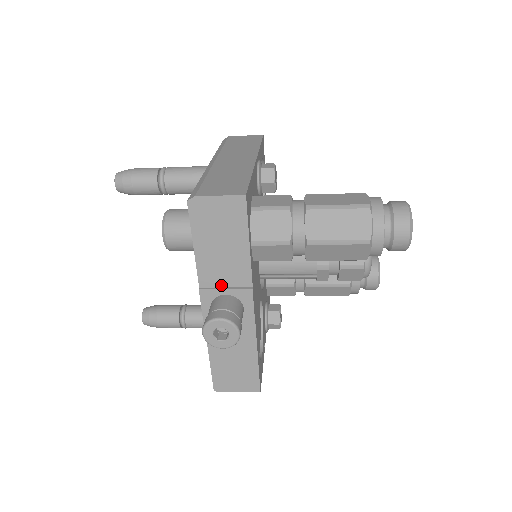
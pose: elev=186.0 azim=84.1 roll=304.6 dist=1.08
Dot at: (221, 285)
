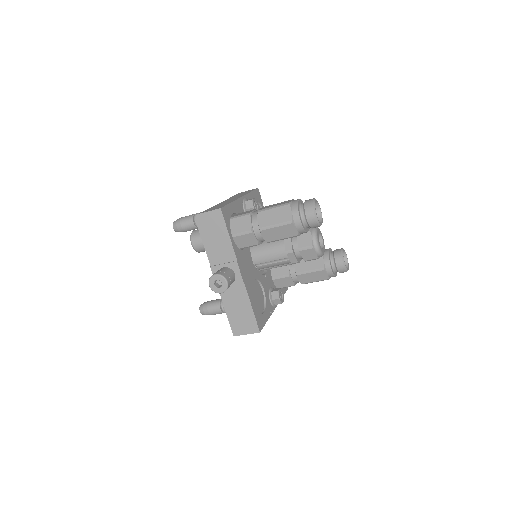
Dot at: (221, 262)
